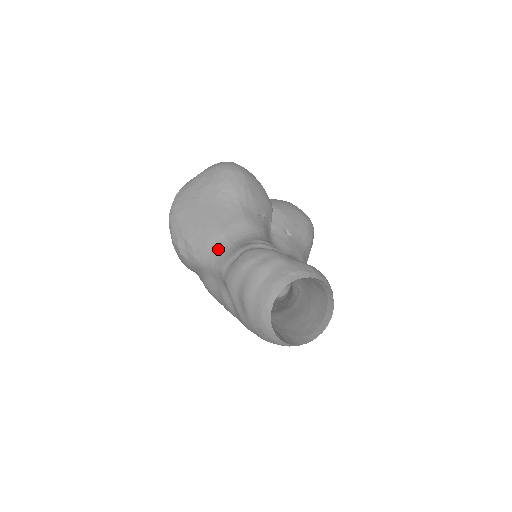
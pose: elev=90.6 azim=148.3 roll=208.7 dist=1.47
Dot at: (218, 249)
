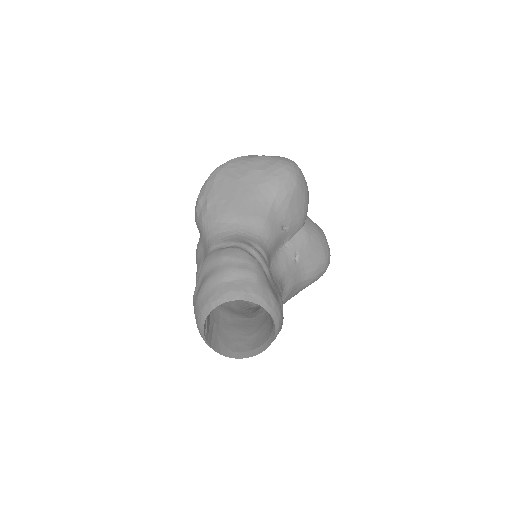
Dot at: (222, 228)
